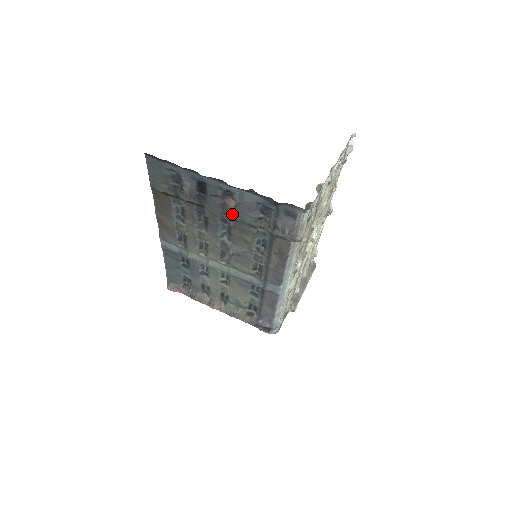
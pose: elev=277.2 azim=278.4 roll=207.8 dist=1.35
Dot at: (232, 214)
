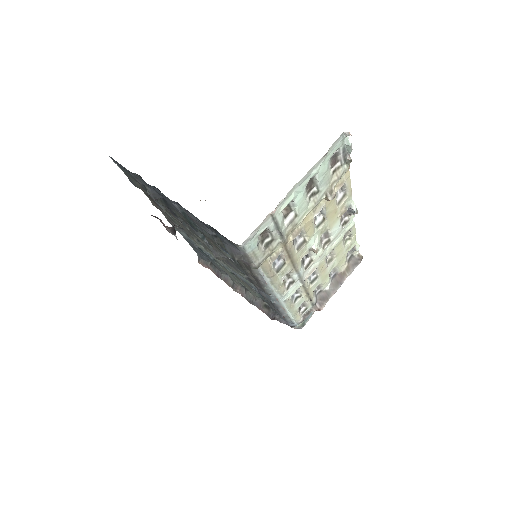
Dot at: (194, 224)
